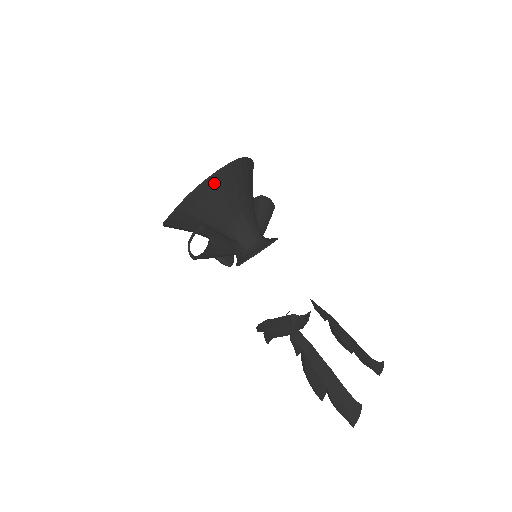
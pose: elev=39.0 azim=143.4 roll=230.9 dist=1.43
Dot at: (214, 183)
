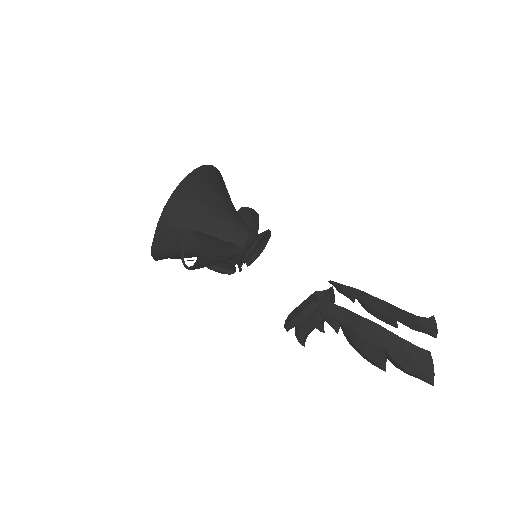
Dot at: (187, 188)
